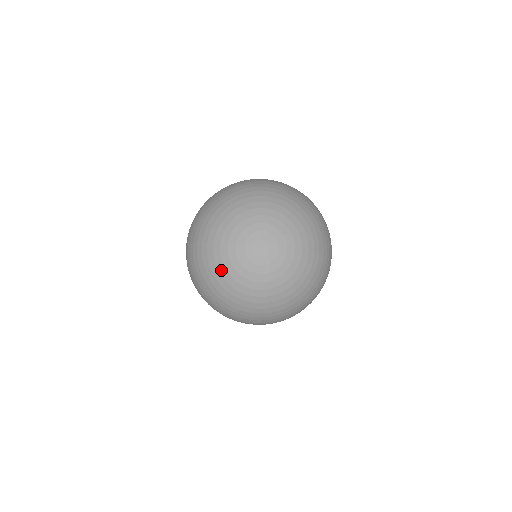
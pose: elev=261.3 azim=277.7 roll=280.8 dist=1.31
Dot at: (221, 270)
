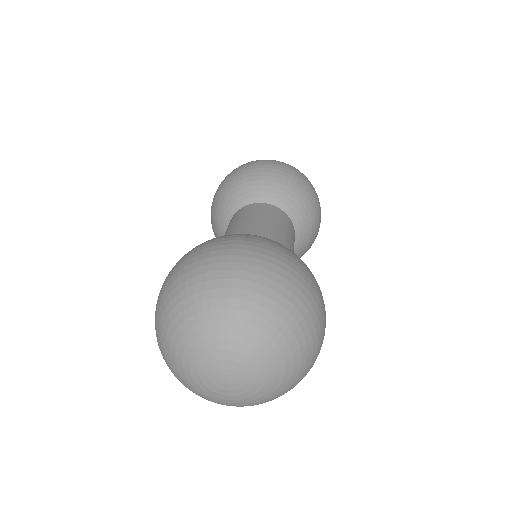
Dot at: (178, 351)
